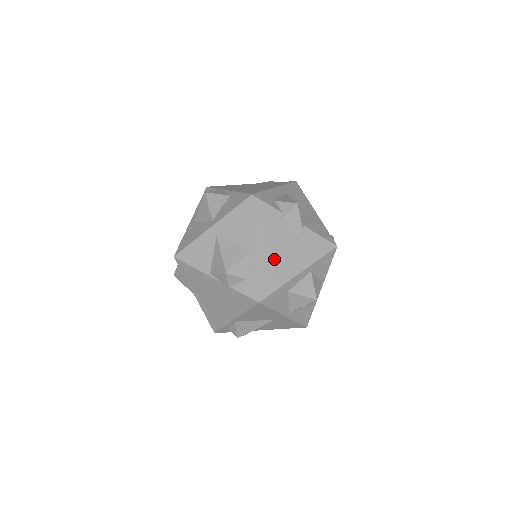
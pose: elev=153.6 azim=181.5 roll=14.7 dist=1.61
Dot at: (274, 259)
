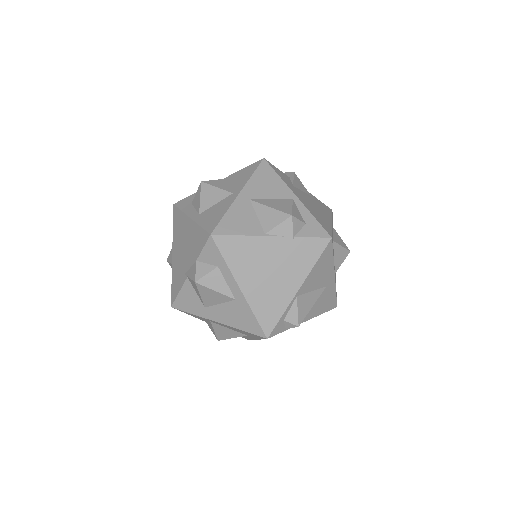
Dot at: (312, 208)
